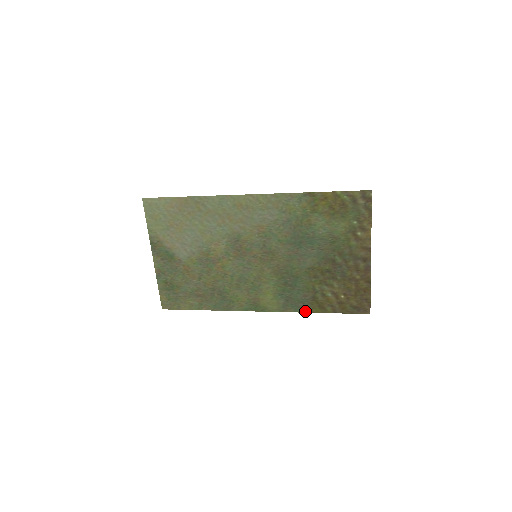
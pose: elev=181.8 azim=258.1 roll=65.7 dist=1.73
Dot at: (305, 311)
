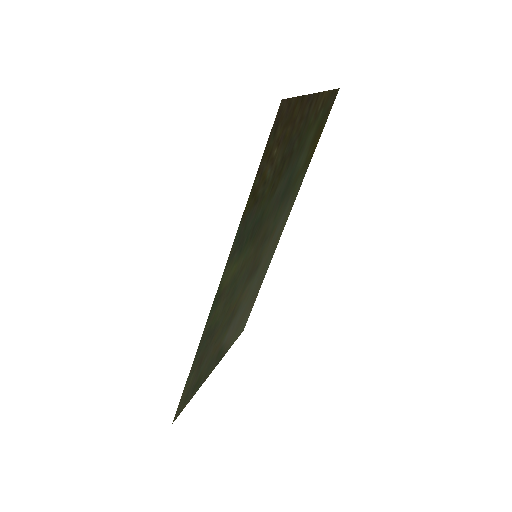
Dot at: (240, 225)
